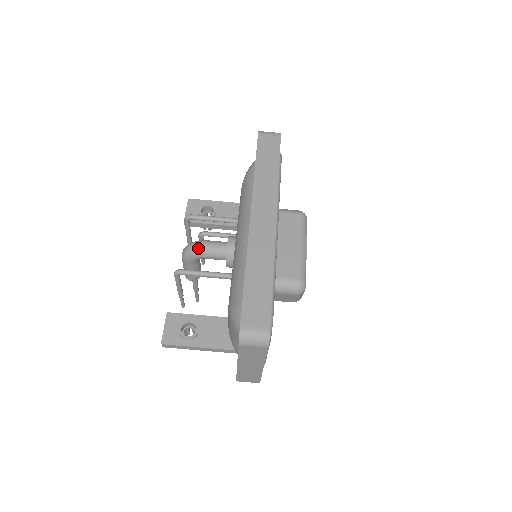
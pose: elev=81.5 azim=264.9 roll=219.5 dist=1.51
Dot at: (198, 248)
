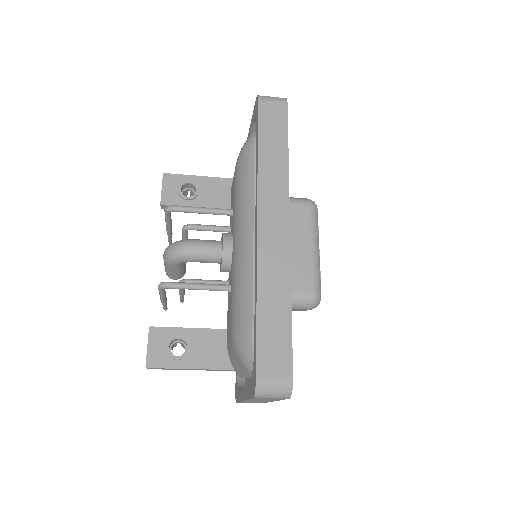
Dot at: (186, 251)
